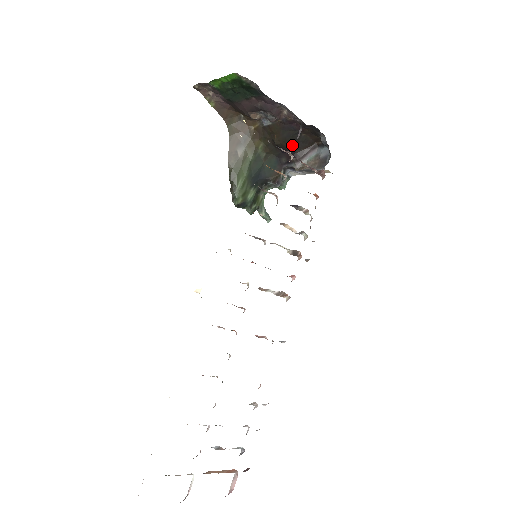
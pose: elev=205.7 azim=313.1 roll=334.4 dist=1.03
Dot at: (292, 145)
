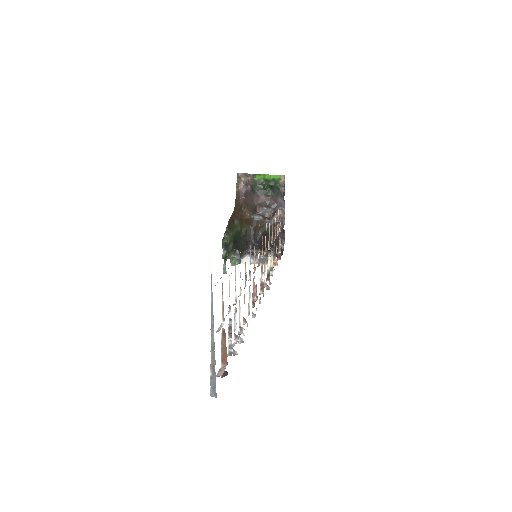
Dot at: occluded
